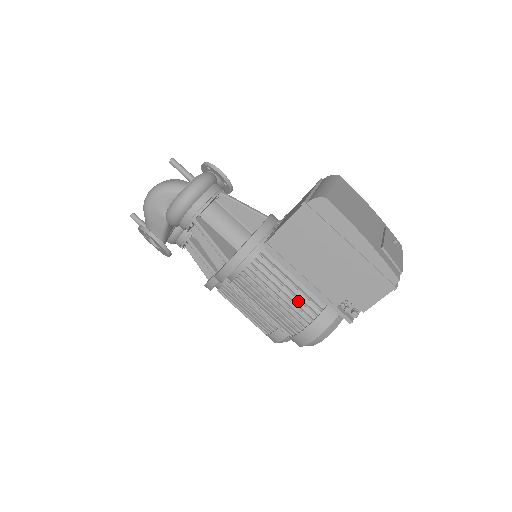
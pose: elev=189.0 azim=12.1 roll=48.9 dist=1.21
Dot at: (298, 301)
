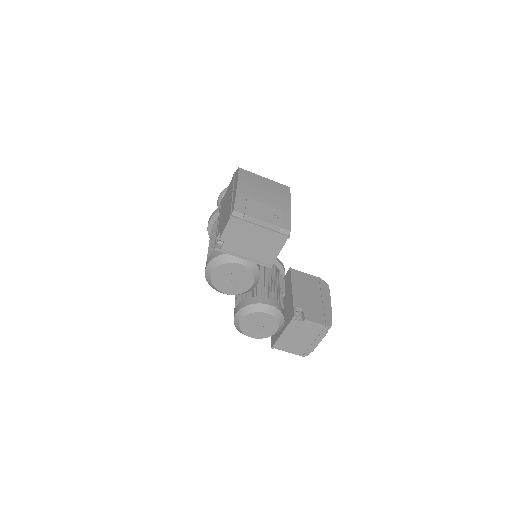
Dot at: occluded
